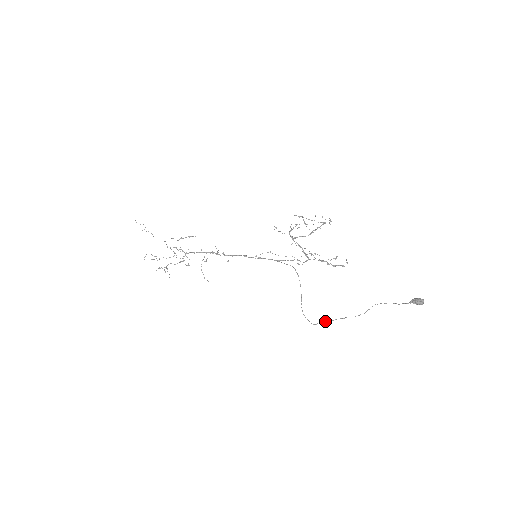
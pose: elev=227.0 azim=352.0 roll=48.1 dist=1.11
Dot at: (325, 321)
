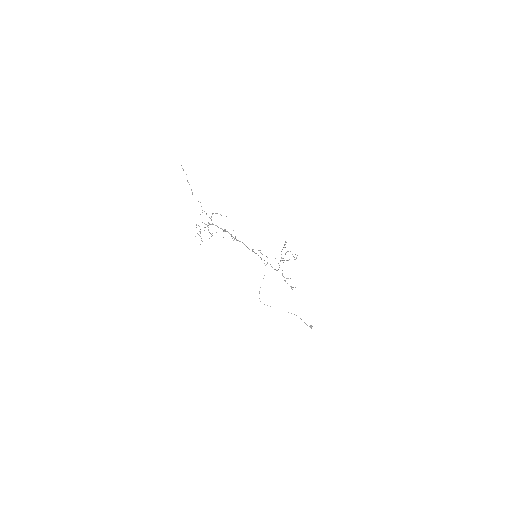
Dot at: occluded
